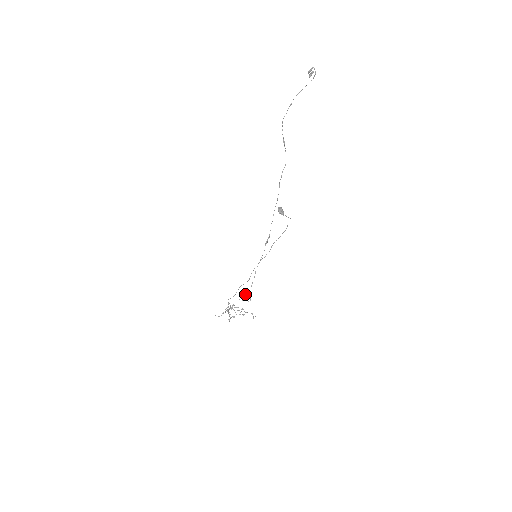
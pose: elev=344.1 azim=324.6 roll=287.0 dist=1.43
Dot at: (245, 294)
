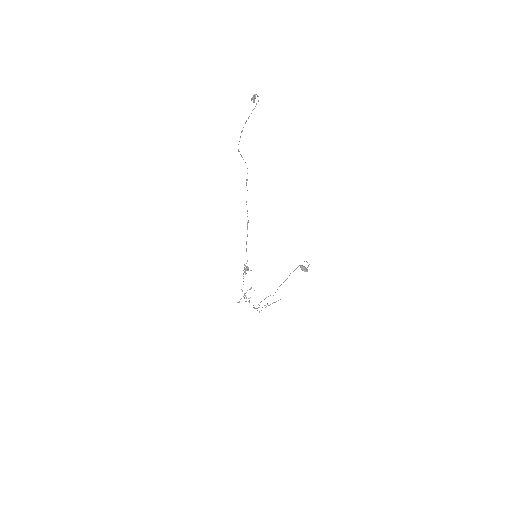
Dot at: (246, 269)
